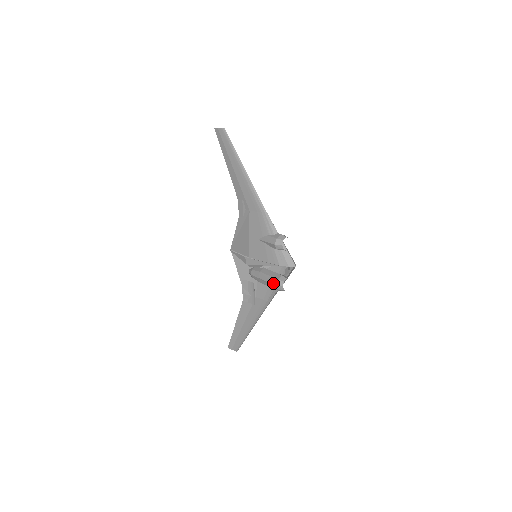
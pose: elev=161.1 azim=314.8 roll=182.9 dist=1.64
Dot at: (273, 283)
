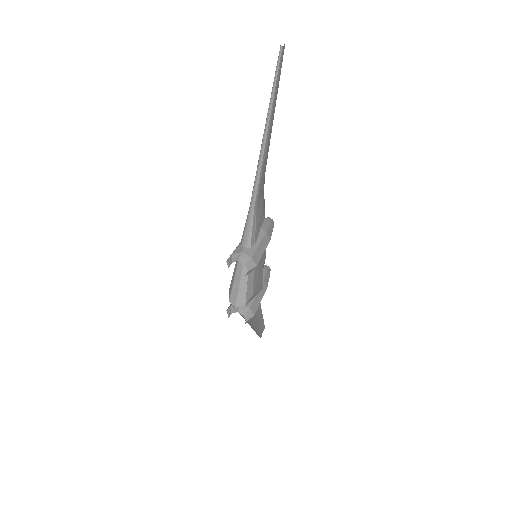
Dot at: (230, 305)
